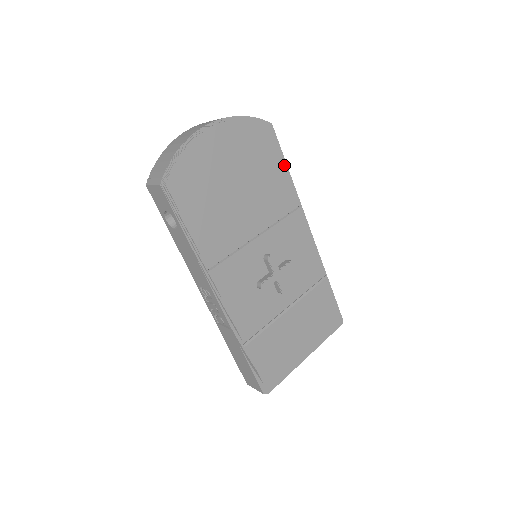
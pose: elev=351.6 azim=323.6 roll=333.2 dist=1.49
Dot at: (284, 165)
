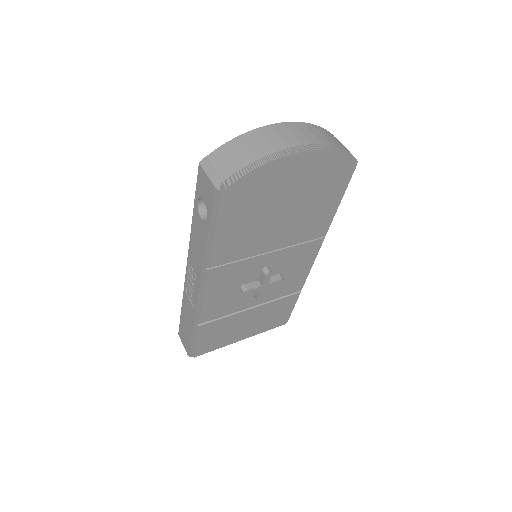
Dot at: (339, 201)
